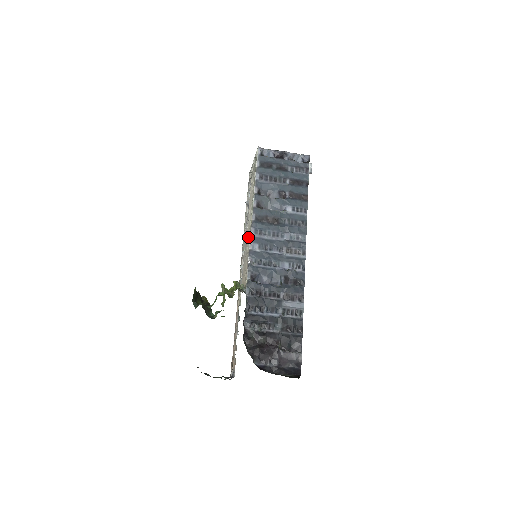
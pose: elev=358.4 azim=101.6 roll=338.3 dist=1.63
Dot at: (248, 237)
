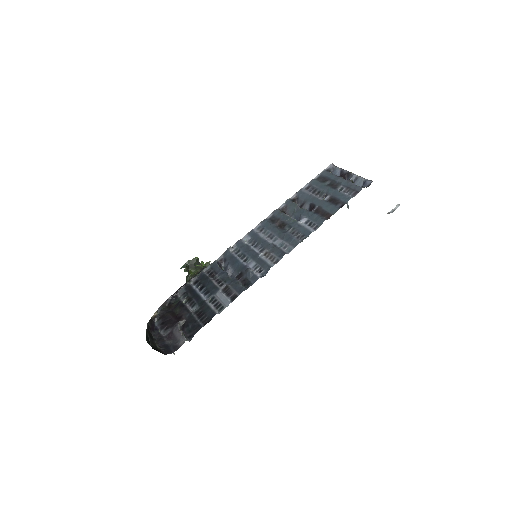
Dot at: occluded
